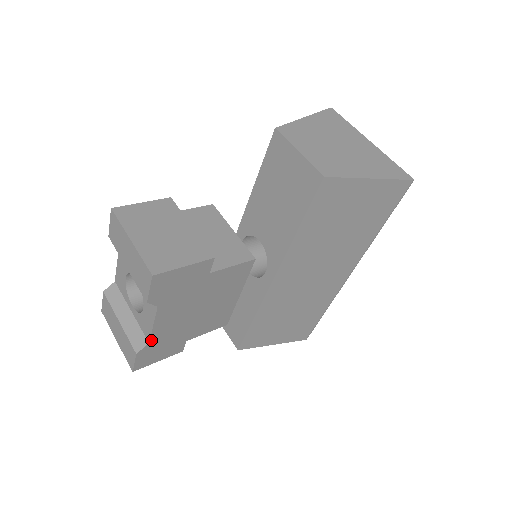
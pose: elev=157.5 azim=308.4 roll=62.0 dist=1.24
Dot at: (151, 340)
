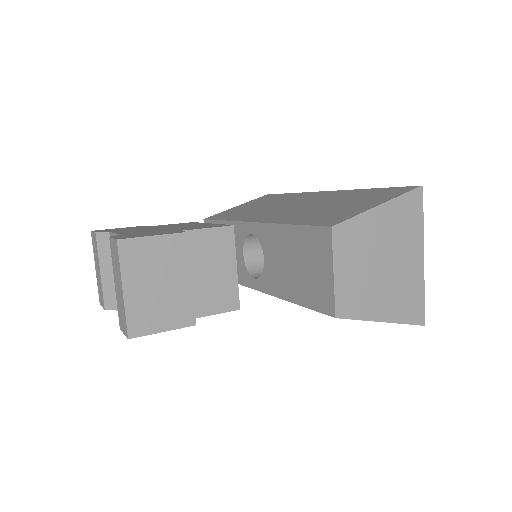
Dot at: occluded
